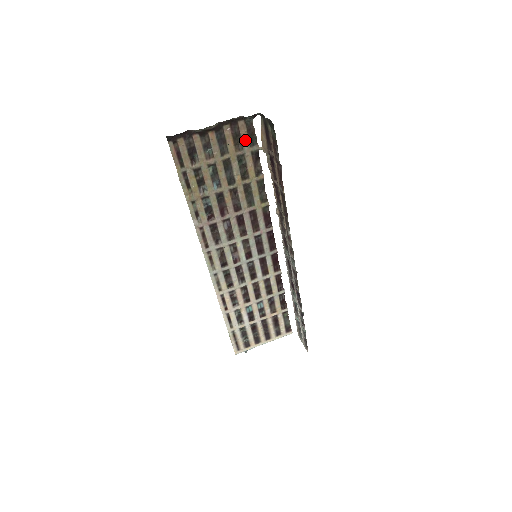
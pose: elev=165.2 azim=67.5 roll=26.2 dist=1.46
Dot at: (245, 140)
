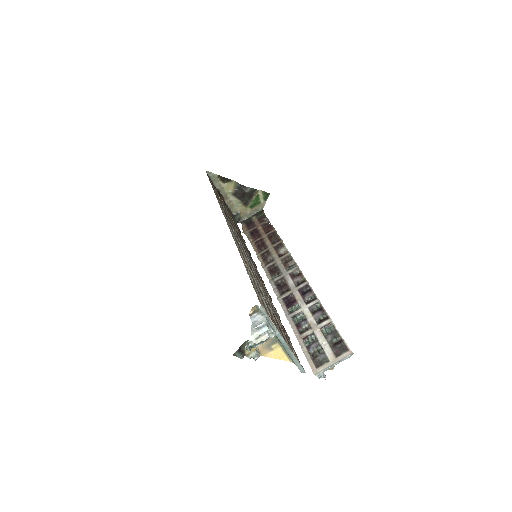
Dot at: occluded
